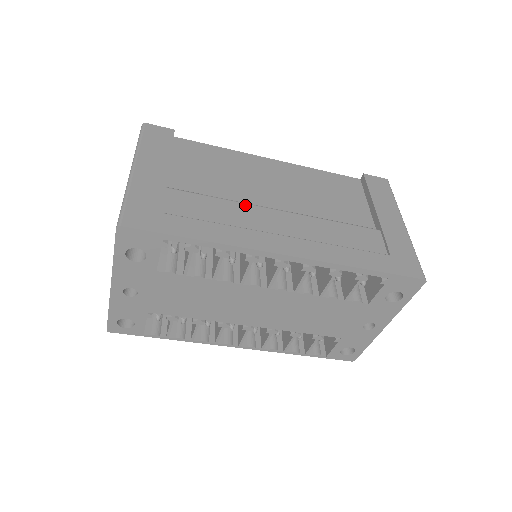
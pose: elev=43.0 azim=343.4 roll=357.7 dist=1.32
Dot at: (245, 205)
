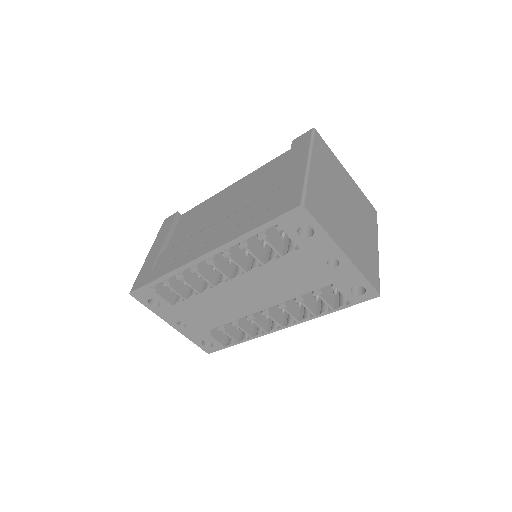
Dot at: (196, 235)
